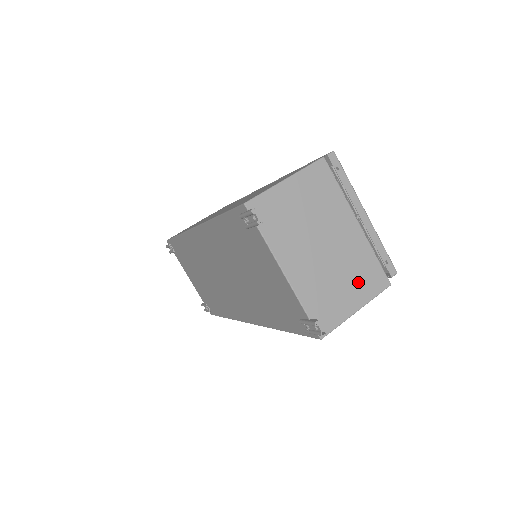
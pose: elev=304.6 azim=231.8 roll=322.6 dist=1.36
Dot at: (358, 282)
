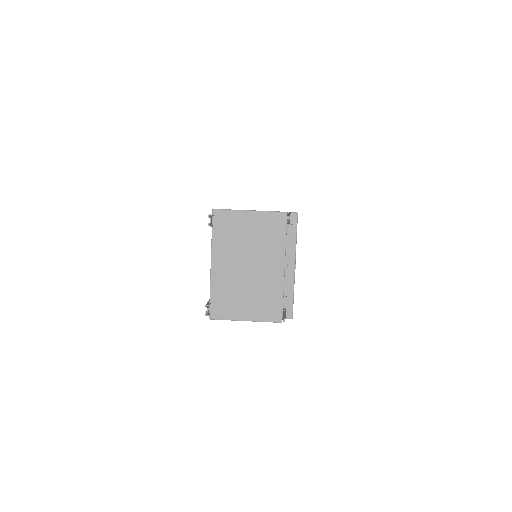
Dot at: (258, 304)
